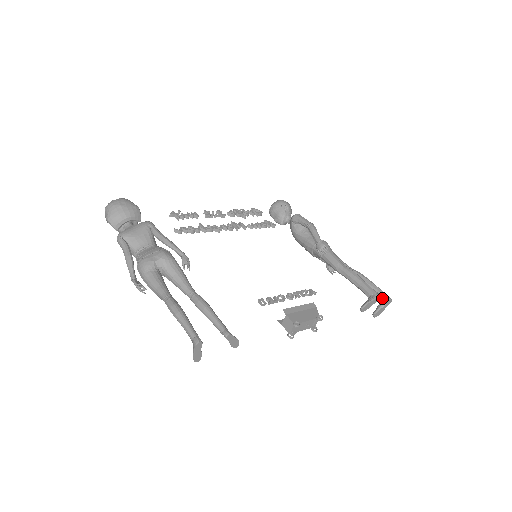
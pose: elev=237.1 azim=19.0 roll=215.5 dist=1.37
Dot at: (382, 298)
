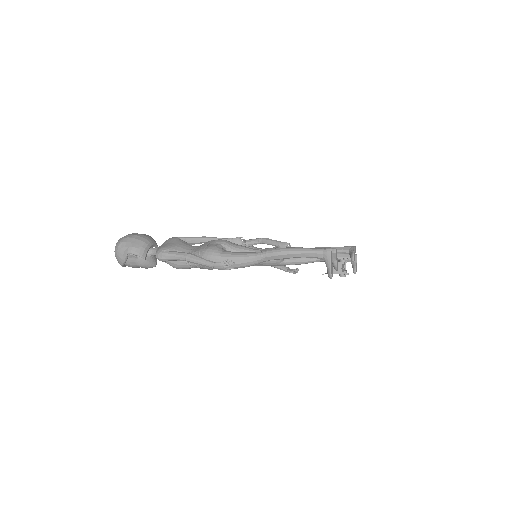
Dot at: occluded
